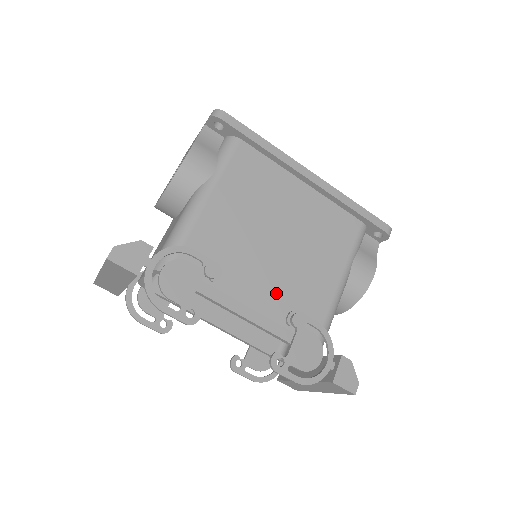
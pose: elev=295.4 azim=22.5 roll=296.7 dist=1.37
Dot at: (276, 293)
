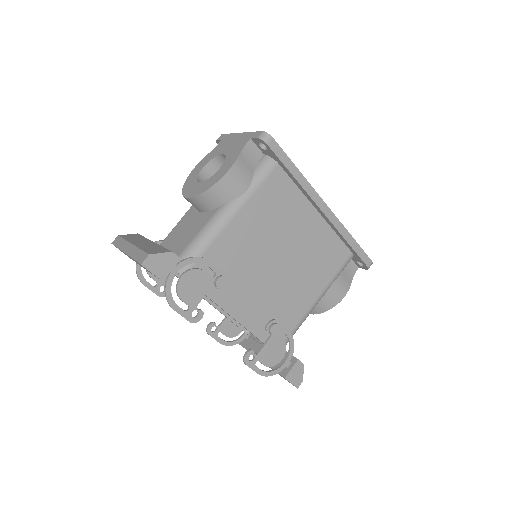
Dot at: (265, 303)
